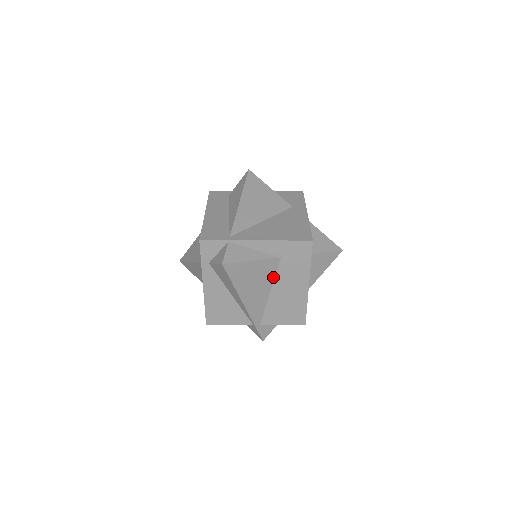
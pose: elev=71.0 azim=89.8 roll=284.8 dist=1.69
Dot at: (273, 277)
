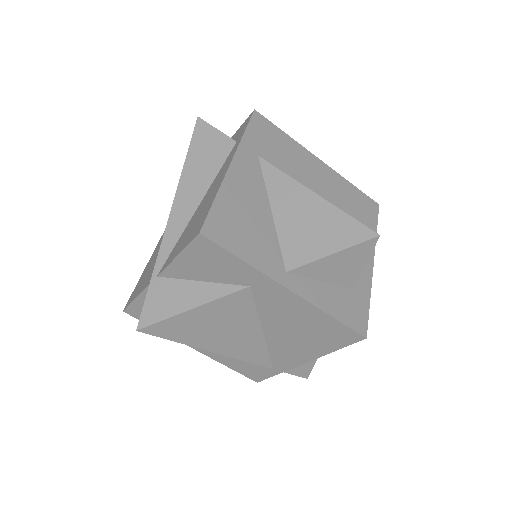
Dot at: occluded
